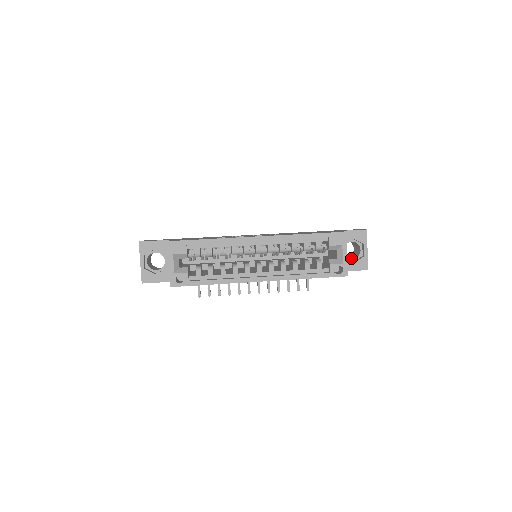
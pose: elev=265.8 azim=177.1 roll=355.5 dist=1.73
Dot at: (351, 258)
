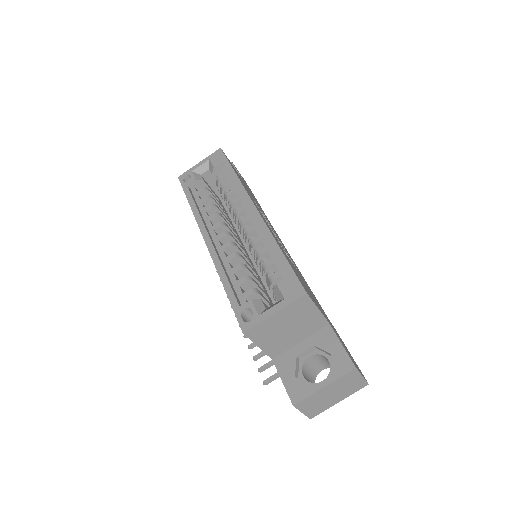
Dot at: (306, 378)
